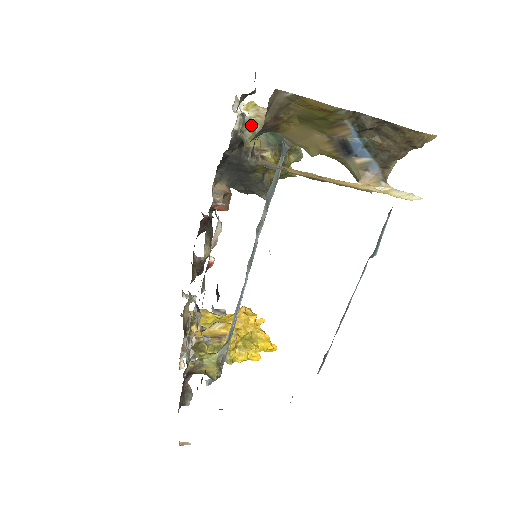
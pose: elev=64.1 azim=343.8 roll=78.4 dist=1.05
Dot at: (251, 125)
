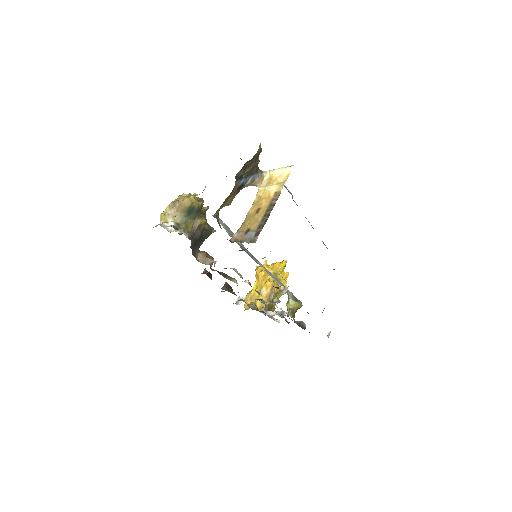
Dot at: (179, 224)
